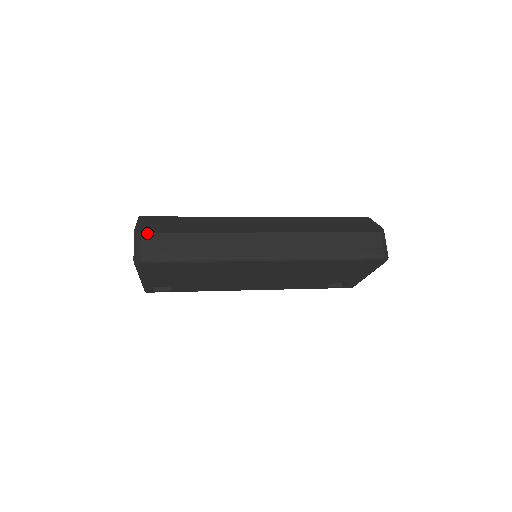
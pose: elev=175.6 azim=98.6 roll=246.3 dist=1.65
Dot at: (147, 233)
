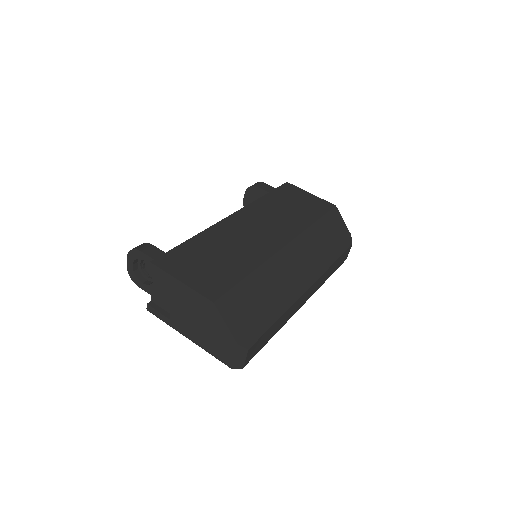
Dot at: (252, 347)
